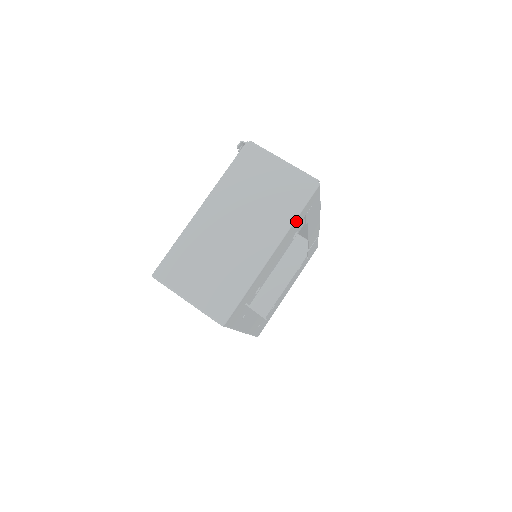
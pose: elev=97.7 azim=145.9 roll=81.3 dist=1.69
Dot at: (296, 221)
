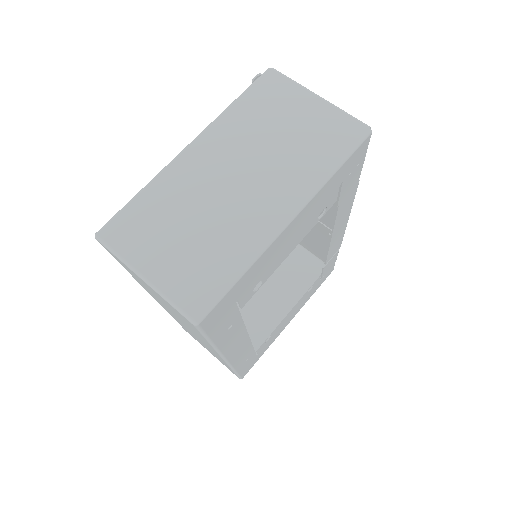
Dot at: (330, 181)
